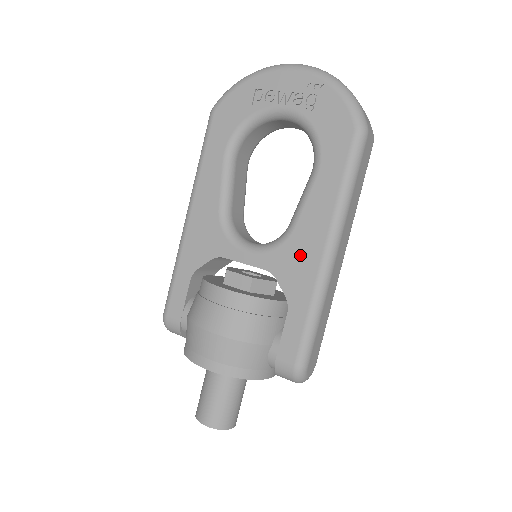
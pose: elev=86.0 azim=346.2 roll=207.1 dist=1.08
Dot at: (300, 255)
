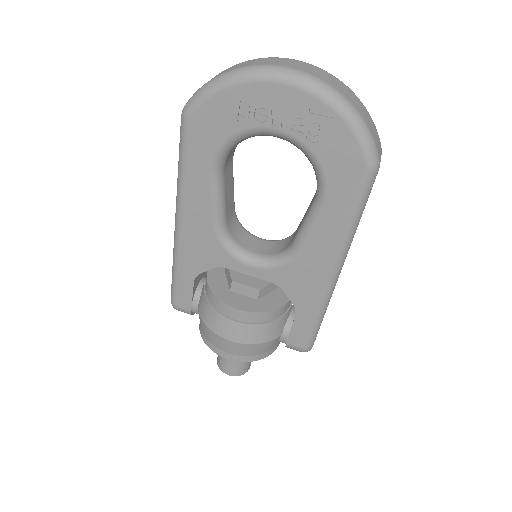
Dot at: (306, 275)
